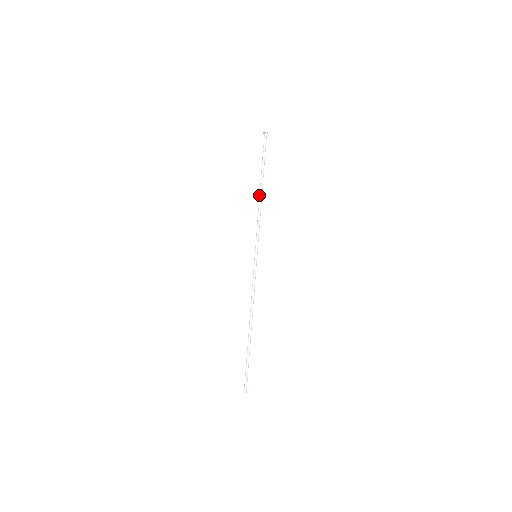
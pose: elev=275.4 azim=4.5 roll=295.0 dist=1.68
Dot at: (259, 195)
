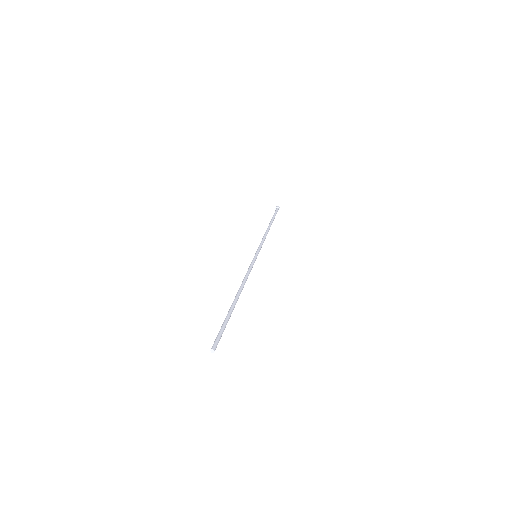
Dot at: (266, 230)
